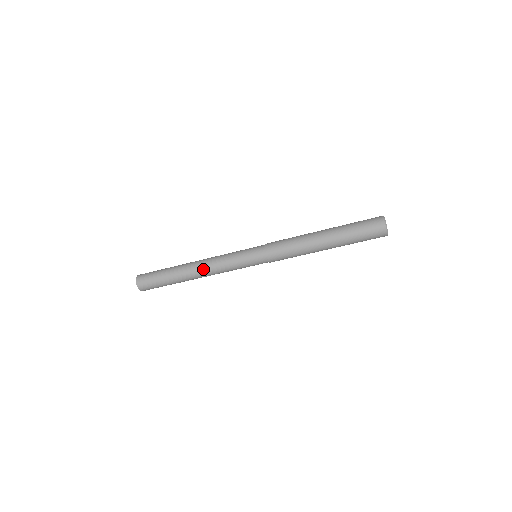
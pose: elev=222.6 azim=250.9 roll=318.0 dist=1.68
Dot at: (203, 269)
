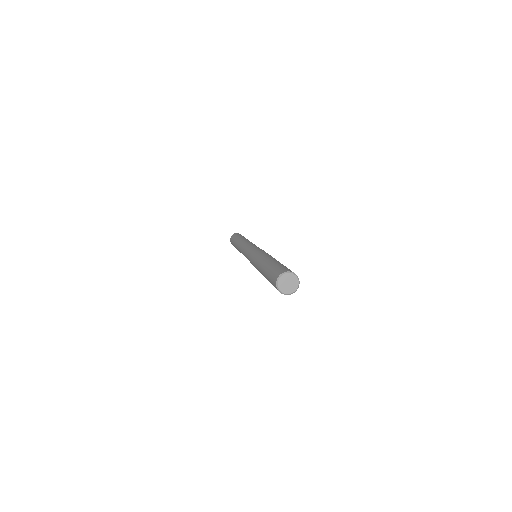
Dot at: occluded
